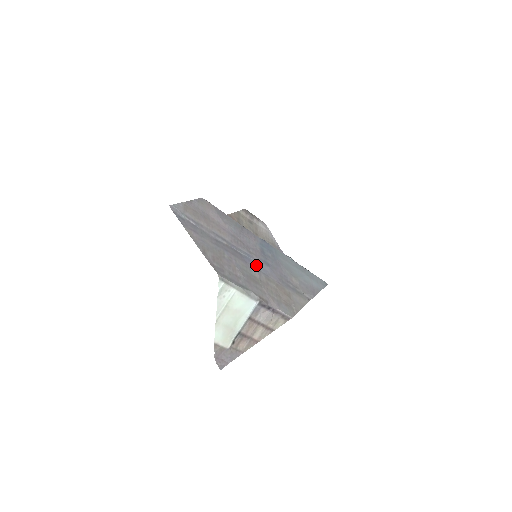
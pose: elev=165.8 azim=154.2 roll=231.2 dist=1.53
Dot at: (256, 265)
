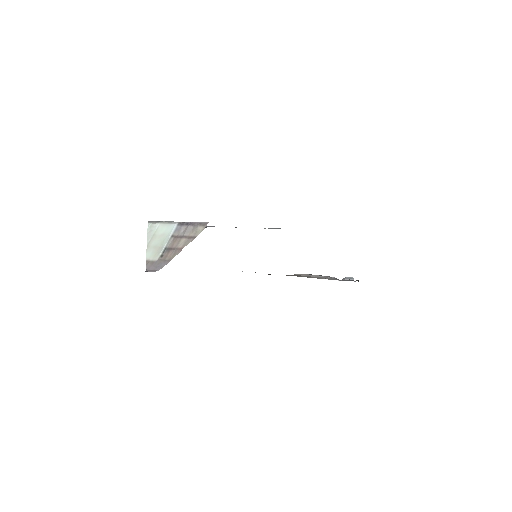
Dot at: occluded
